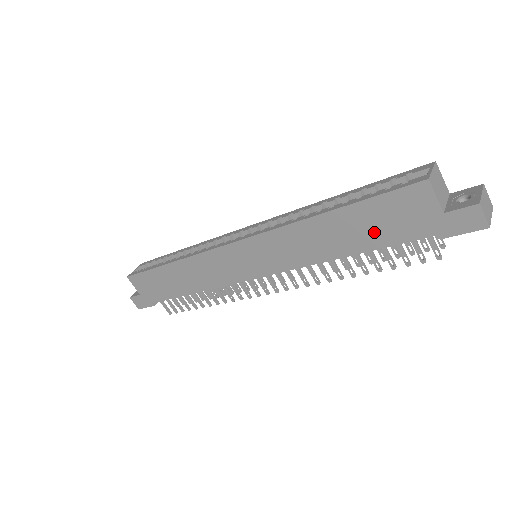
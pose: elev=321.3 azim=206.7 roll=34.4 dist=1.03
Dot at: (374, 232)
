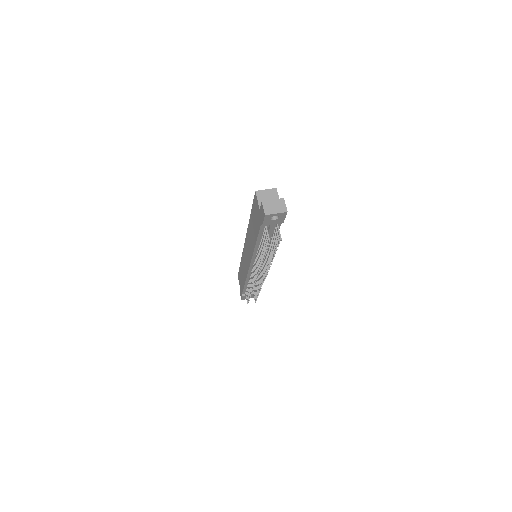
Dot at: (256, 226)
